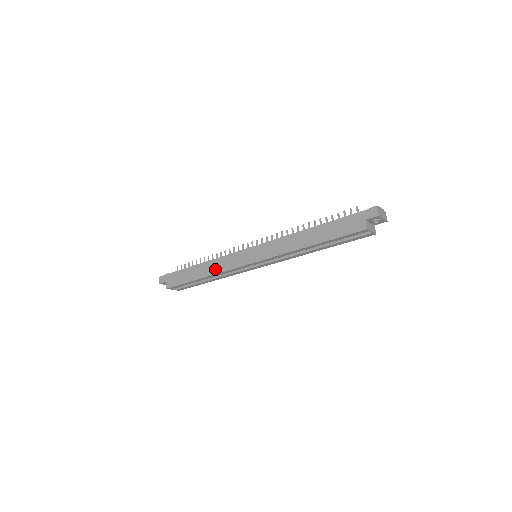
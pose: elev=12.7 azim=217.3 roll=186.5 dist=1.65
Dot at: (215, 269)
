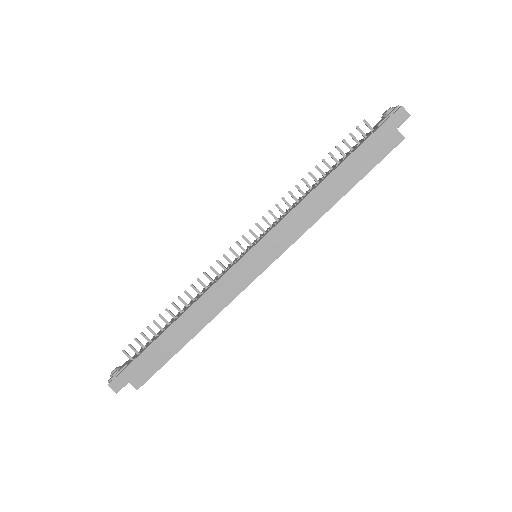
Dot at: (210, 311)
